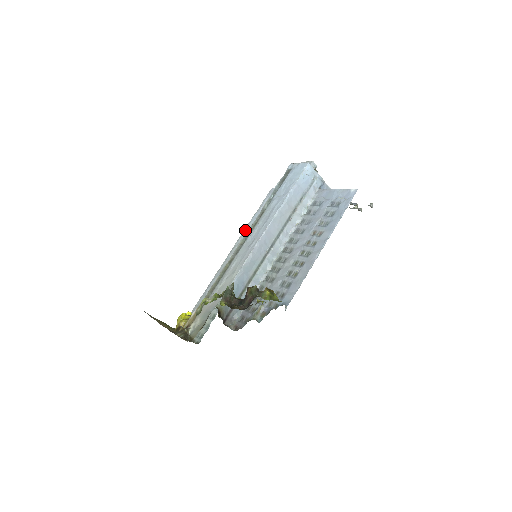
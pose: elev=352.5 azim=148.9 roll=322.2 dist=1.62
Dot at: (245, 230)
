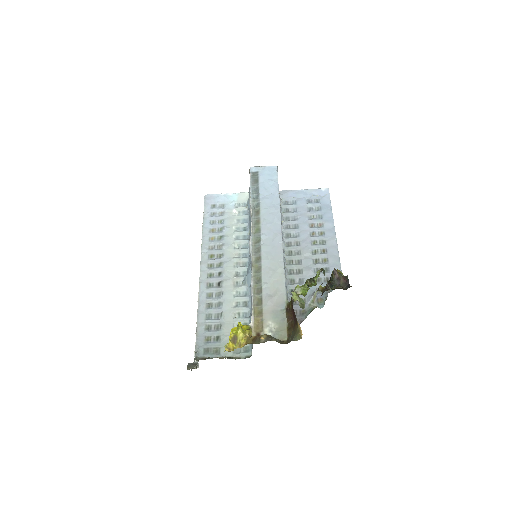
Dot at: (205, 237)
